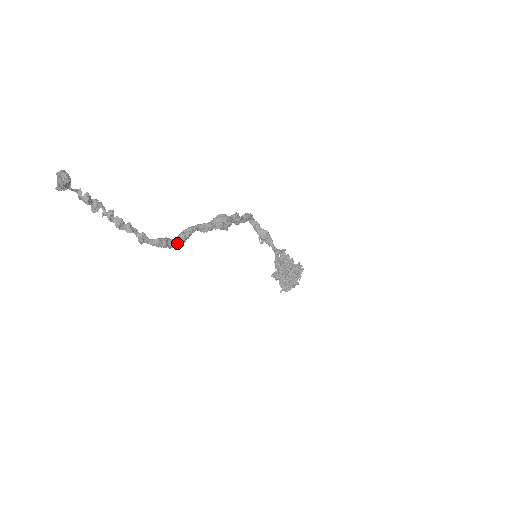
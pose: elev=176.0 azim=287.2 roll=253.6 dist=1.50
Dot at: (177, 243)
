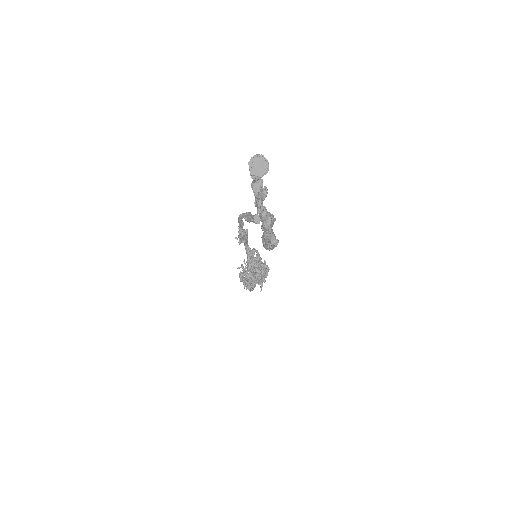
Dot at: occluded
